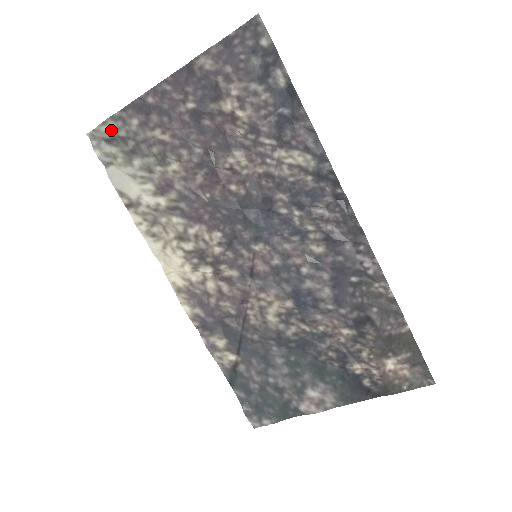
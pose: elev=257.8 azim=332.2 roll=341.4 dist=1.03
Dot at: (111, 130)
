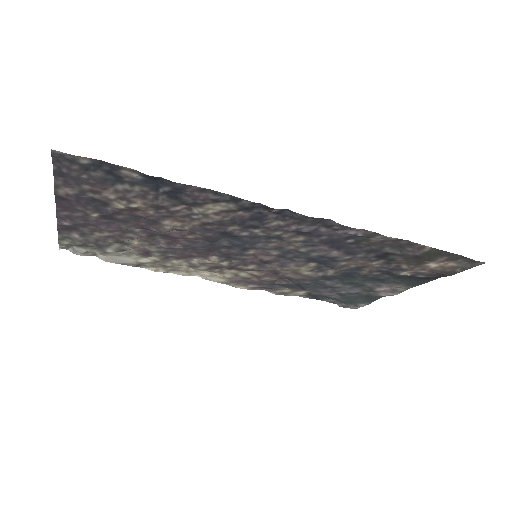
Dot at: (69, 244)
